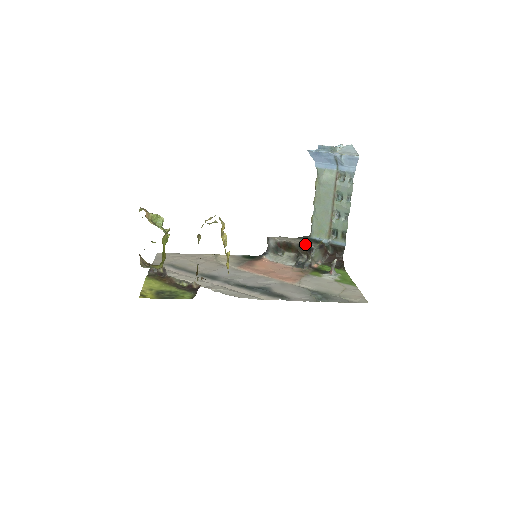
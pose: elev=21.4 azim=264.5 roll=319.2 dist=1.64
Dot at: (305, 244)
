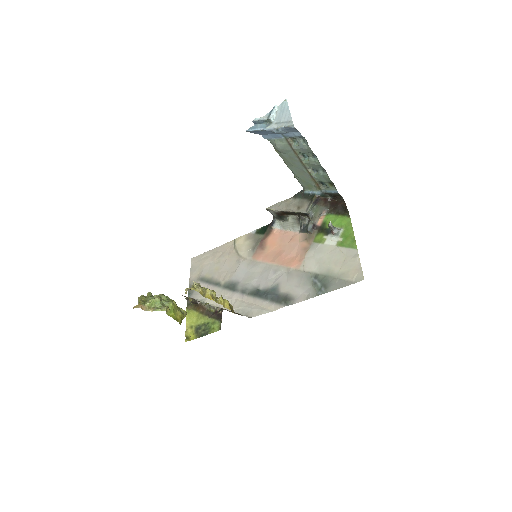
Dot at: (299, 210)
